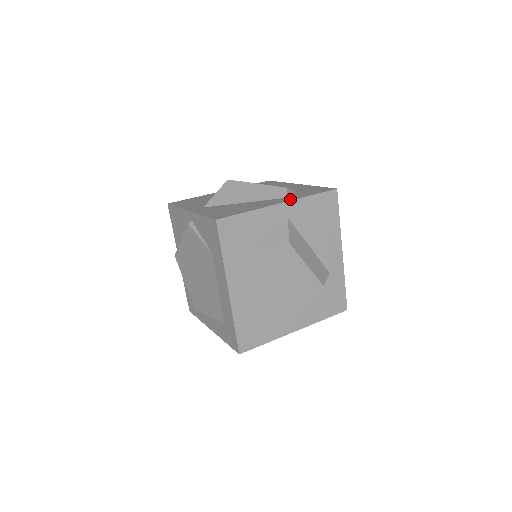
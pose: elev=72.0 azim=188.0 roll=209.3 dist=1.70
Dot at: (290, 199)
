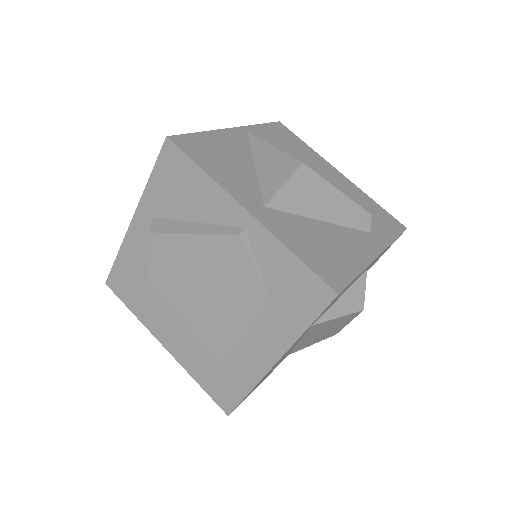
Dot at: (381, 244)
